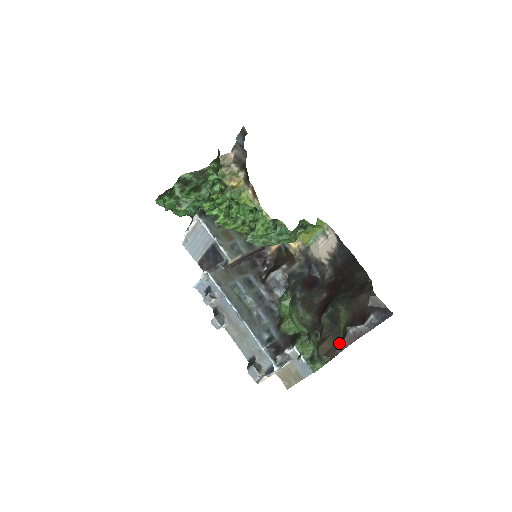
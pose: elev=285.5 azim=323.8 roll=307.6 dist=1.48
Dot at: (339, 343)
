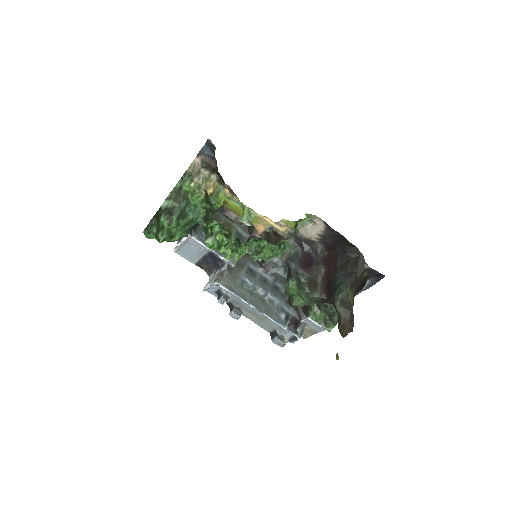
Dot at: occluded
